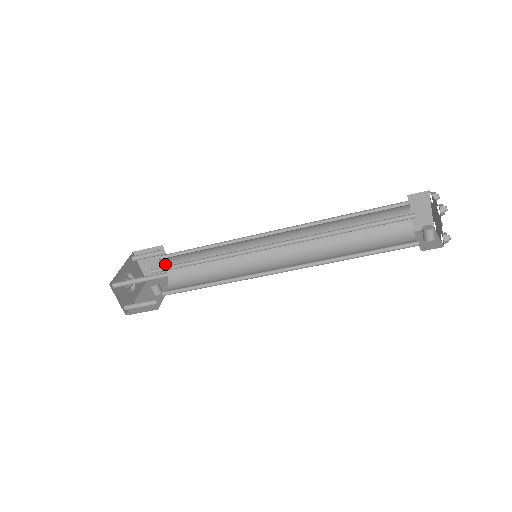
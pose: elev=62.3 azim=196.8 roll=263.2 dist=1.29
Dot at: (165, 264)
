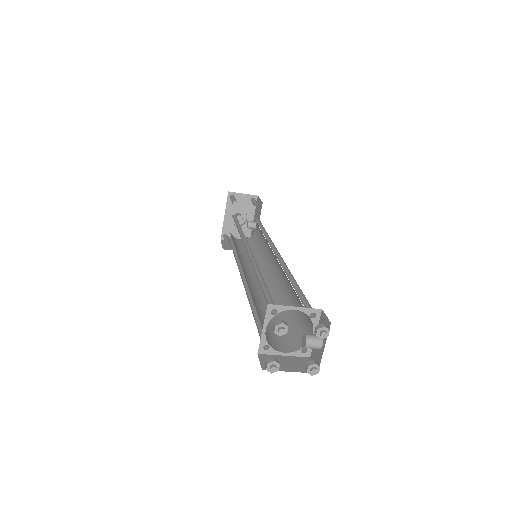
Dot at: occluded
